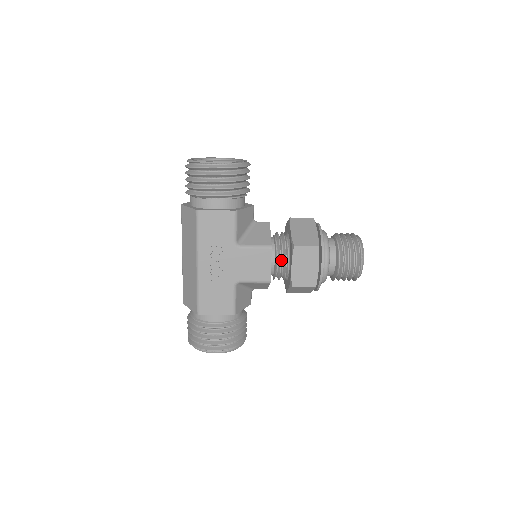
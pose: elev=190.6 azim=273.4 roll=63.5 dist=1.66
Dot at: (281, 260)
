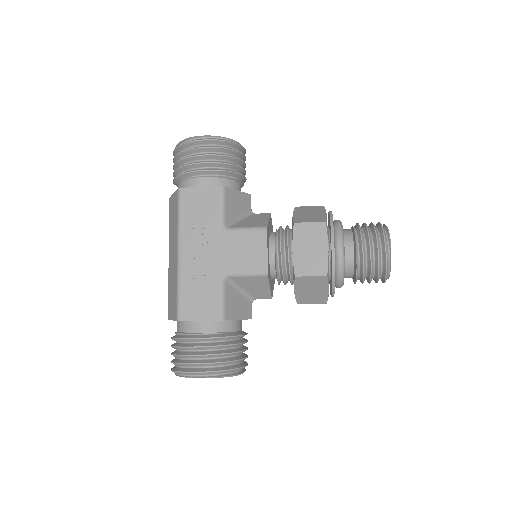
Dot at: (282, 248)
